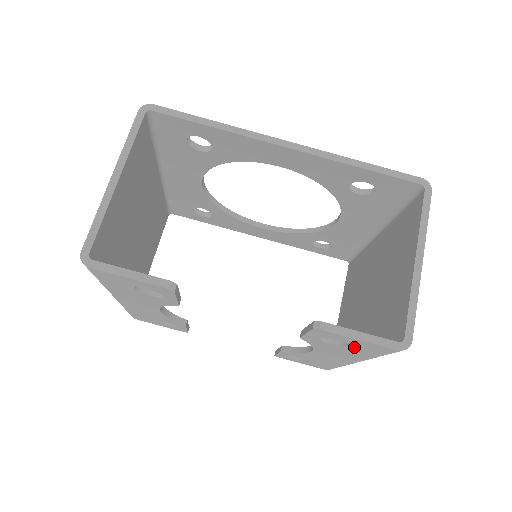
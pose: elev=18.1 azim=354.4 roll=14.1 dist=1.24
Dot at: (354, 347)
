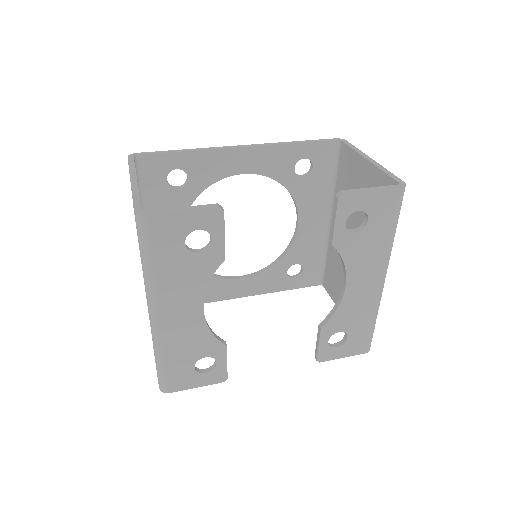
Dot at: (373, 220)
